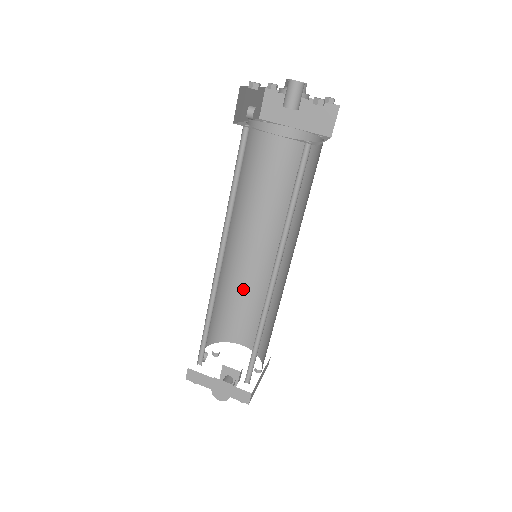
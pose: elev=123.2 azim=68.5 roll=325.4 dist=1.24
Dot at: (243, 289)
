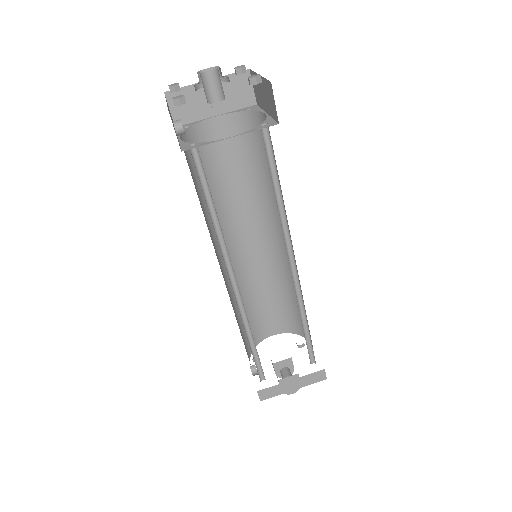
Dot at: (249, 290)
